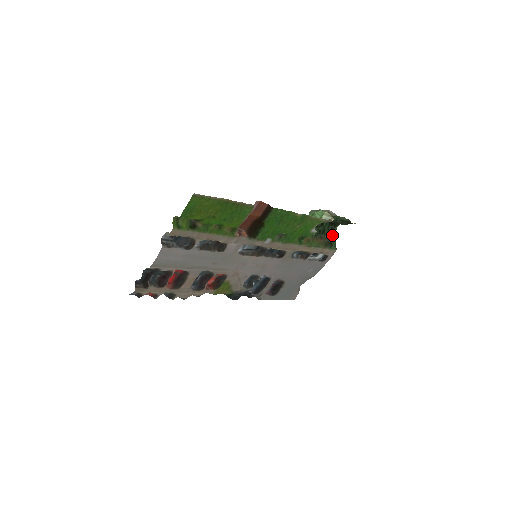
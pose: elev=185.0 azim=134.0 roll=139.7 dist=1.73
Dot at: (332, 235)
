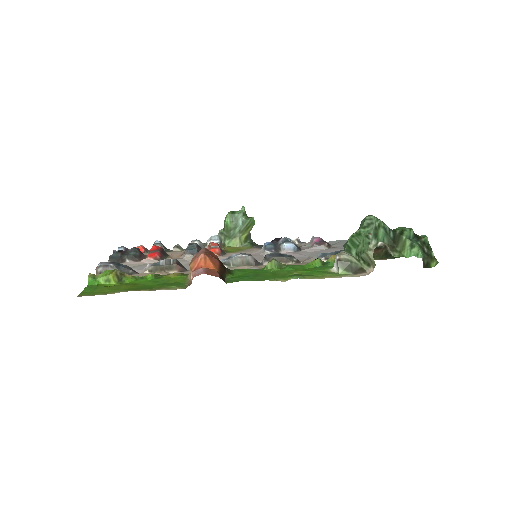
Dot at: occluded
